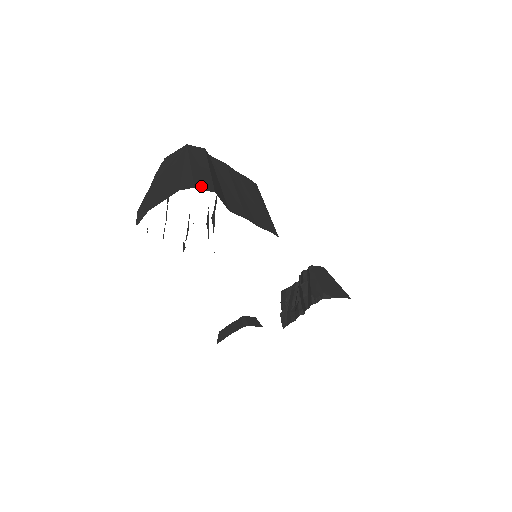
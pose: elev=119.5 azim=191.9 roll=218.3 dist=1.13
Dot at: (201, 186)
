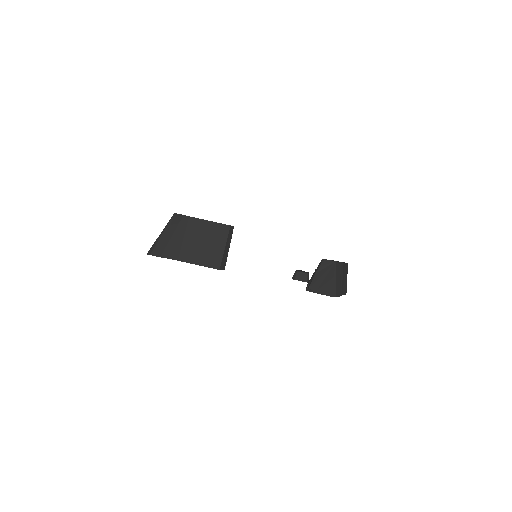
Dot at: (155, 253)
